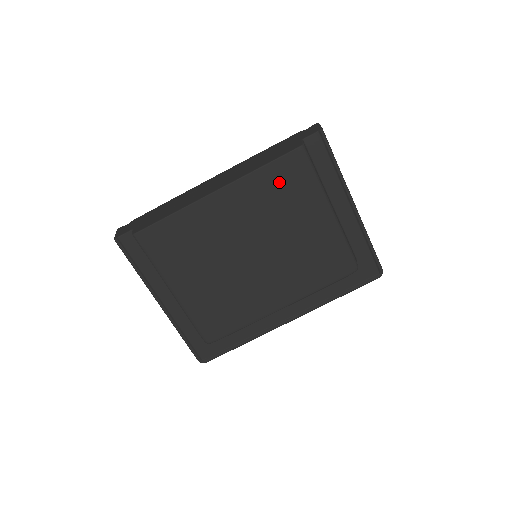
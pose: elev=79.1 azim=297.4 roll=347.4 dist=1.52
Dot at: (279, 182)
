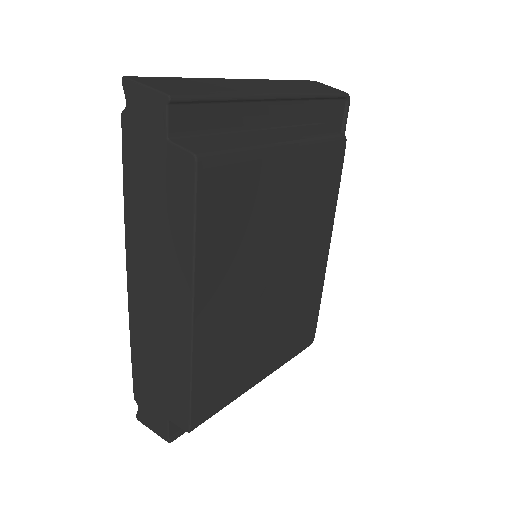
Dot at: (223, 216)
